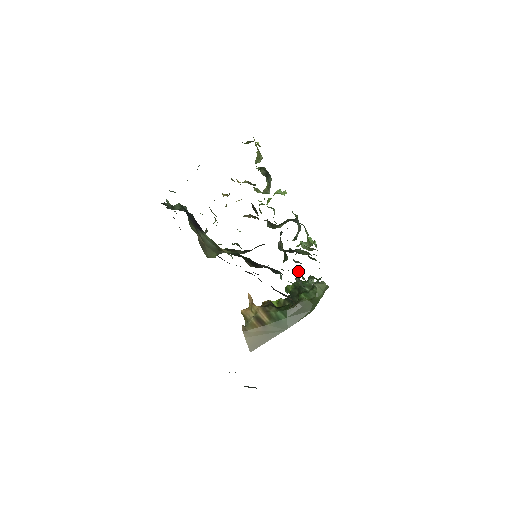
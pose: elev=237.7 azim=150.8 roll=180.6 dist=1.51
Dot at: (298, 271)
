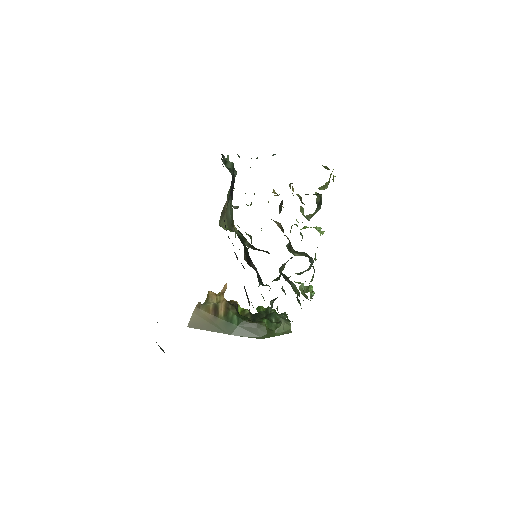
Dot at: occluded
